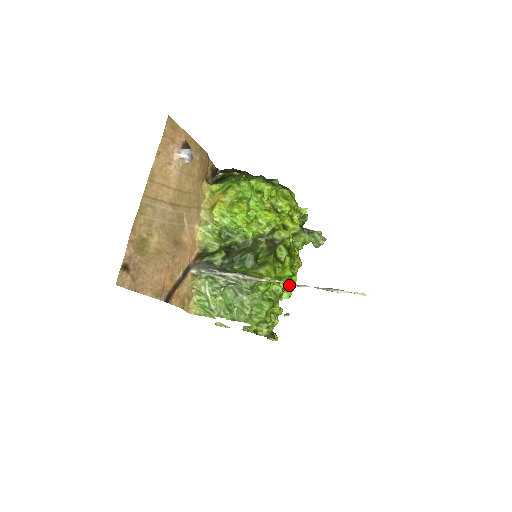
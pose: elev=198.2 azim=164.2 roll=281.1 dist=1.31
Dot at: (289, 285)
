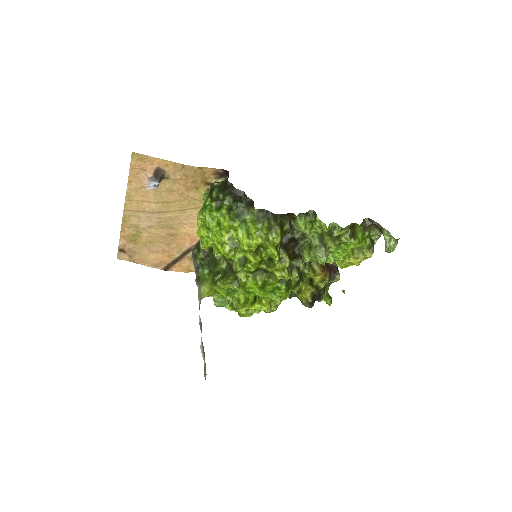
Dot at: (268, 296)
